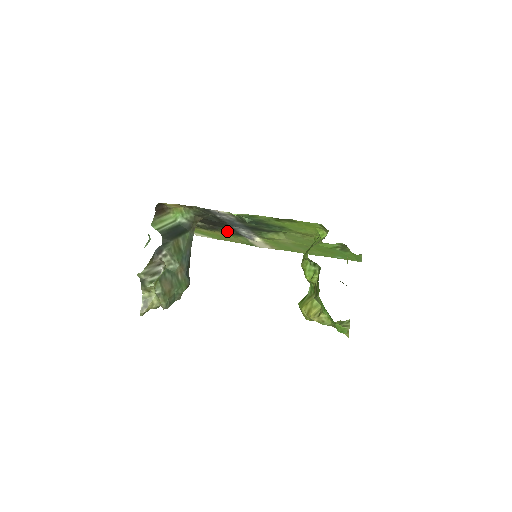
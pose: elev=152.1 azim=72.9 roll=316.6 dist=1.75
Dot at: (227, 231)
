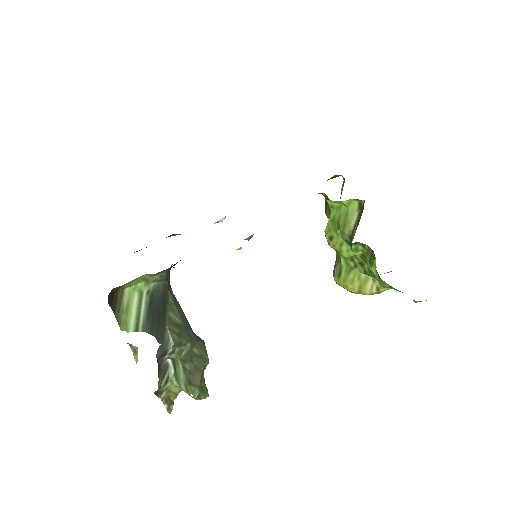
Dot at: (180, 234)
